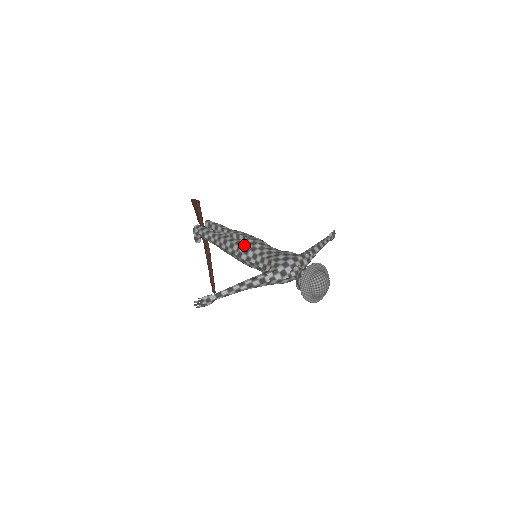
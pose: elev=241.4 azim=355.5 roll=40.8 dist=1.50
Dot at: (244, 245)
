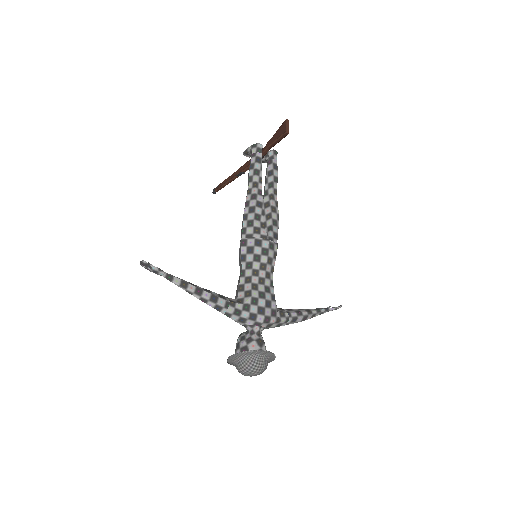
Dot at: (257, 242)
